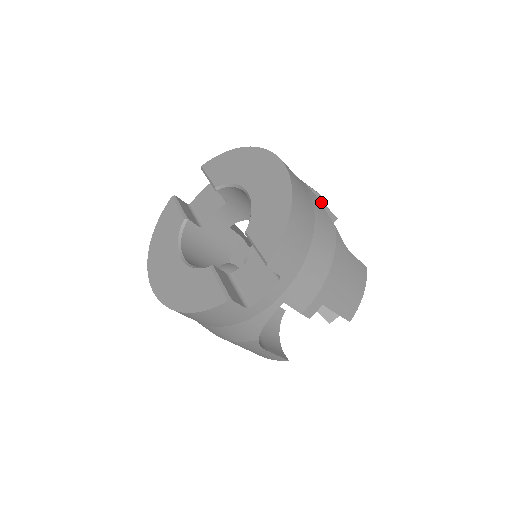
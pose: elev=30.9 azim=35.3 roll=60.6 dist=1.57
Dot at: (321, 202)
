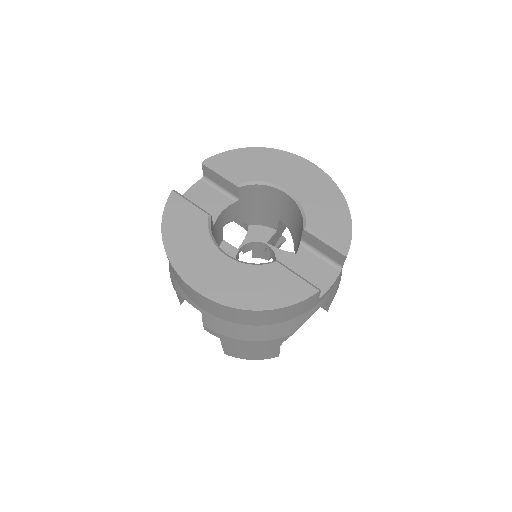
Dot at: occluded
